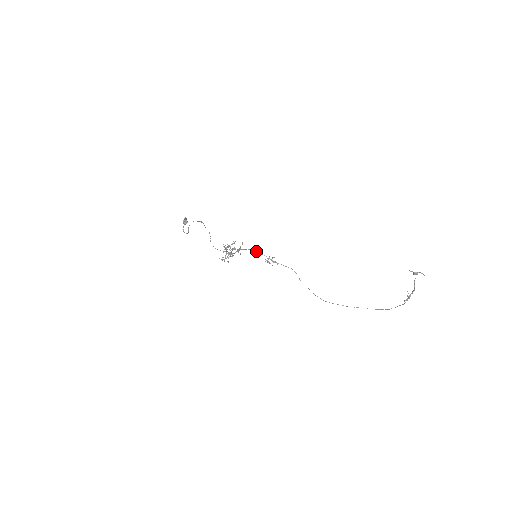
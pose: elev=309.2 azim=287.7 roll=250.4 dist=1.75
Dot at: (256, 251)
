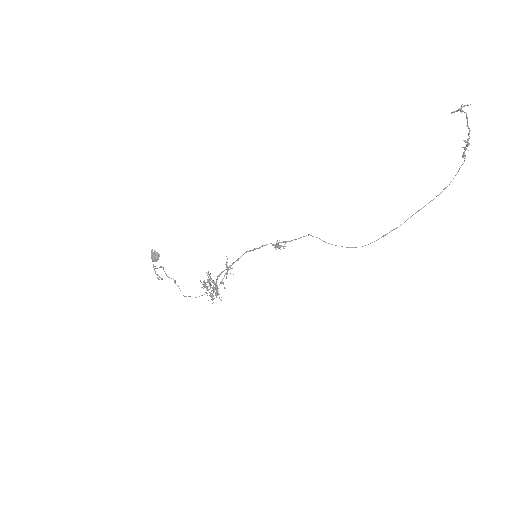
Dot at: (253, 249)
